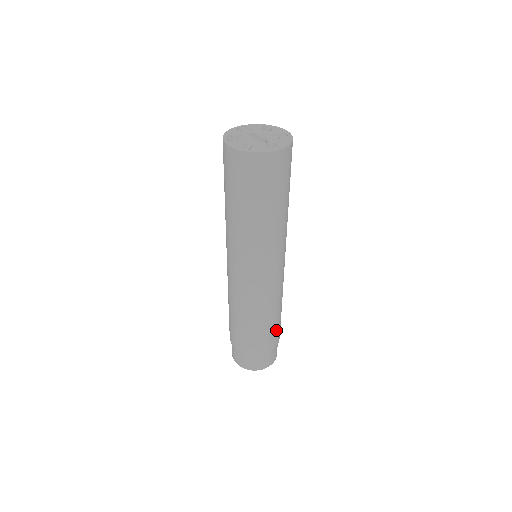
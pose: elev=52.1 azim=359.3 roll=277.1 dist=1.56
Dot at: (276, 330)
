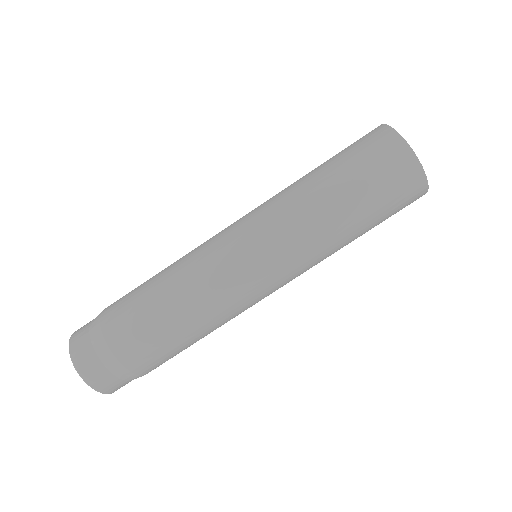
Dot at: (166, 352)
